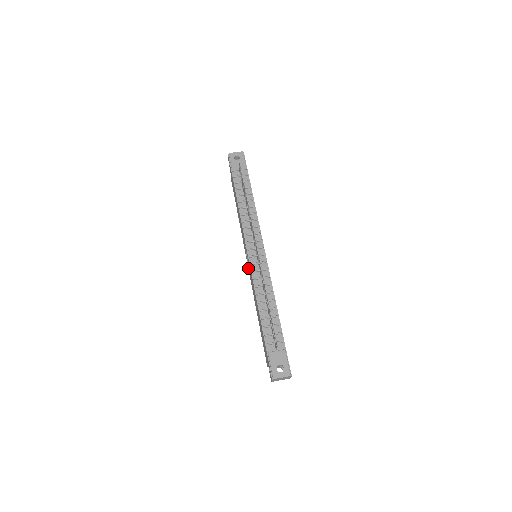
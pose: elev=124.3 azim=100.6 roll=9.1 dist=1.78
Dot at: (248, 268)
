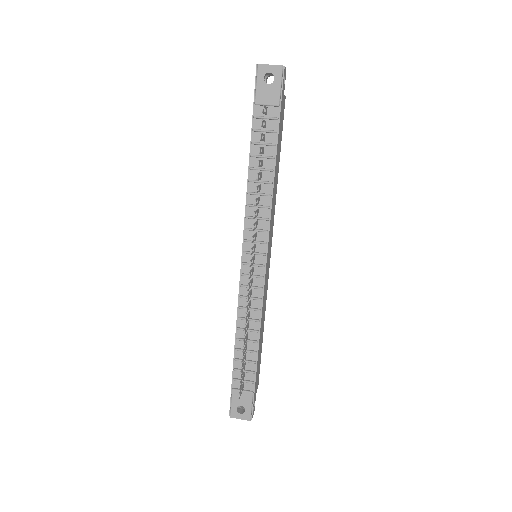
Dot at: occluded
